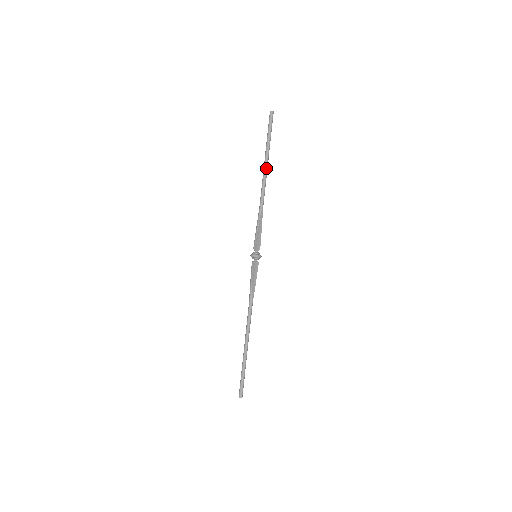
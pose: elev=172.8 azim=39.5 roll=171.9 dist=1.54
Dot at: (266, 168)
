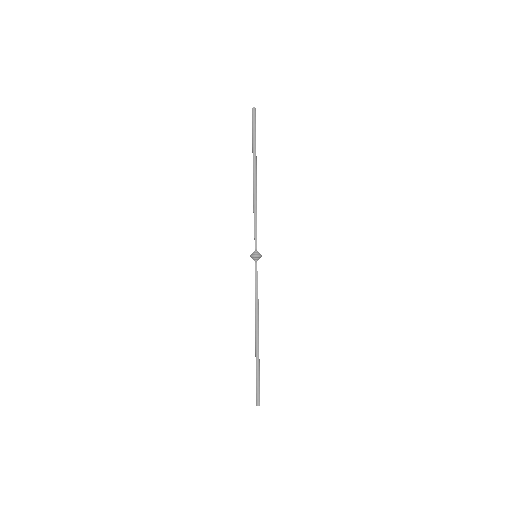
Dot at: (256, 165)
